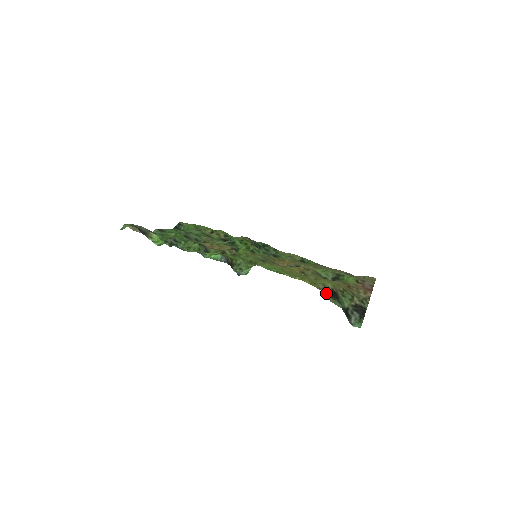
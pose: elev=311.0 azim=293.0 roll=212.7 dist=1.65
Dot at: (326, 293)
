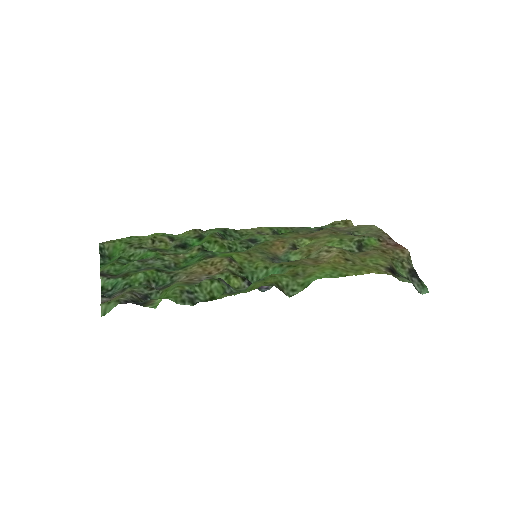
Dot at: (393, 274)
